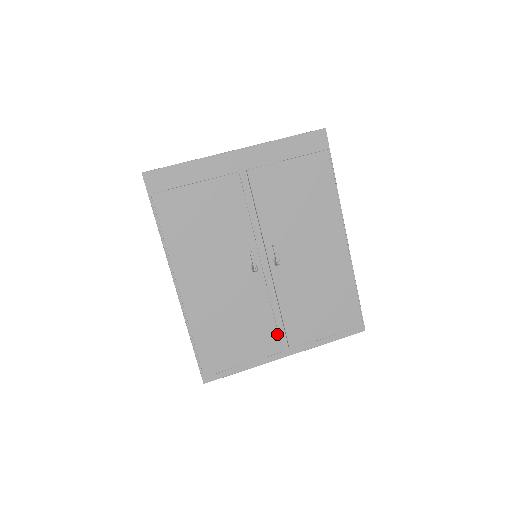
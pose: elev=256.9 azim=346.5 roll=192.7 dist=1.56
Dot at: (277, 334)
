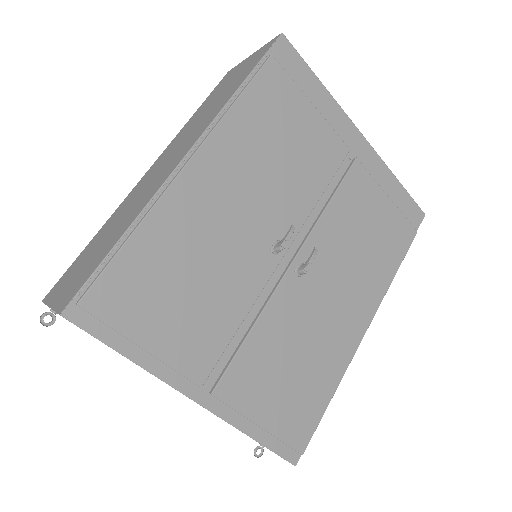
Dot at: (220, 355)
